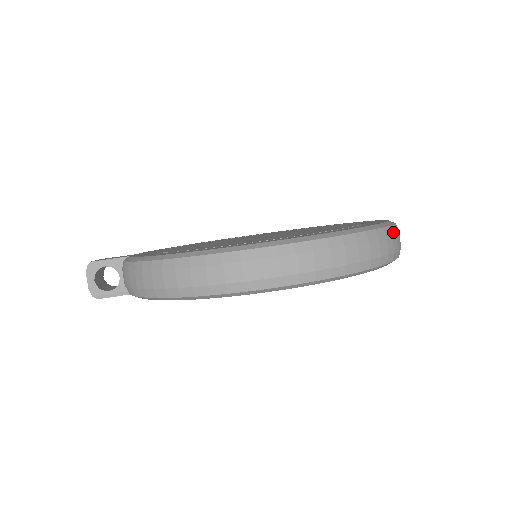
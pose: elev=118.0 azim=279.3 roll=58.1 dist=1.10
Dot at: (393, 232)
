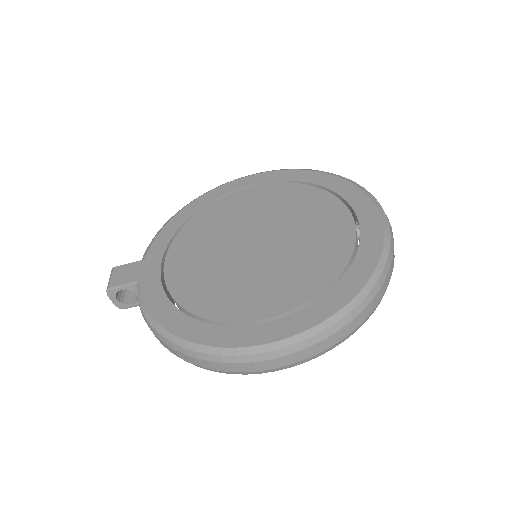
Dot at: (382, 282)
